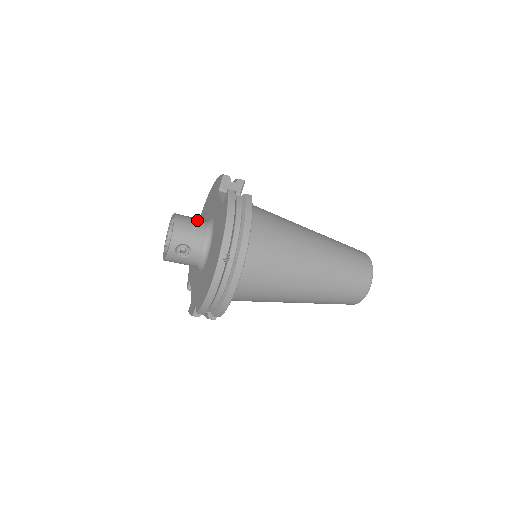
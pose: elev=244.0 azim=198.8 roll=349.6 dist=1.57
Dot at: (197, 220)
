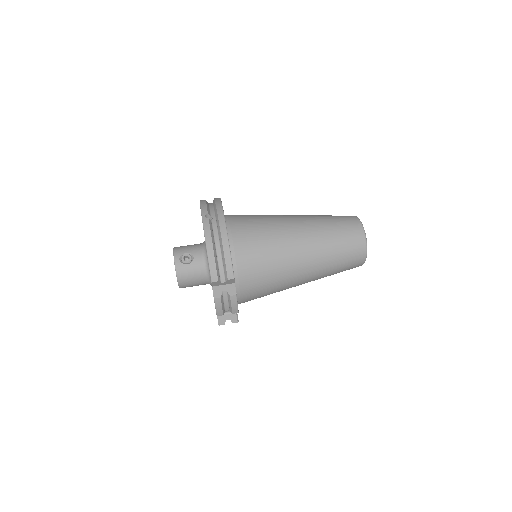
Dot at: occluded
